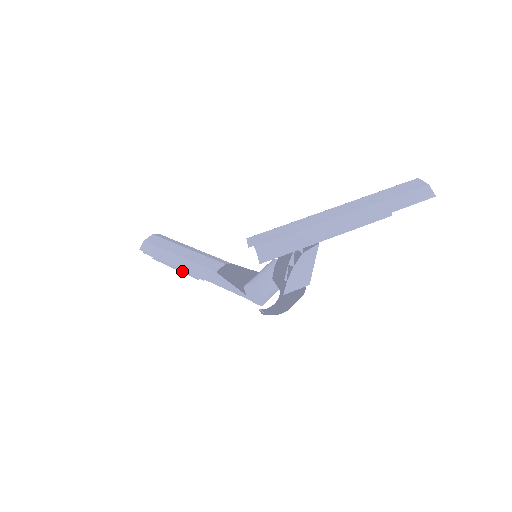
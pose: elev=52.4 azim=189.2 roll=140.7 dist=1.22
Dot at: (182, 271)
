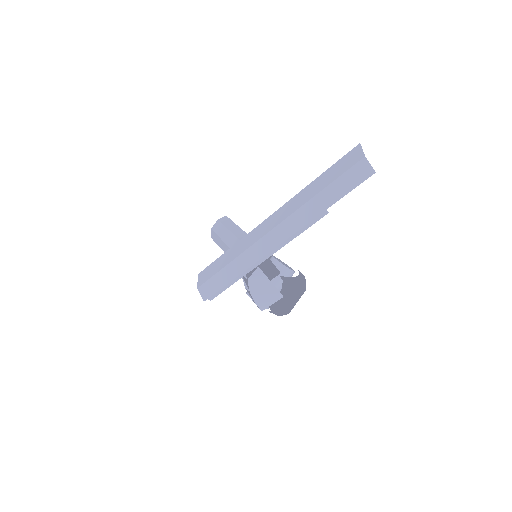
Dot at: occluded
